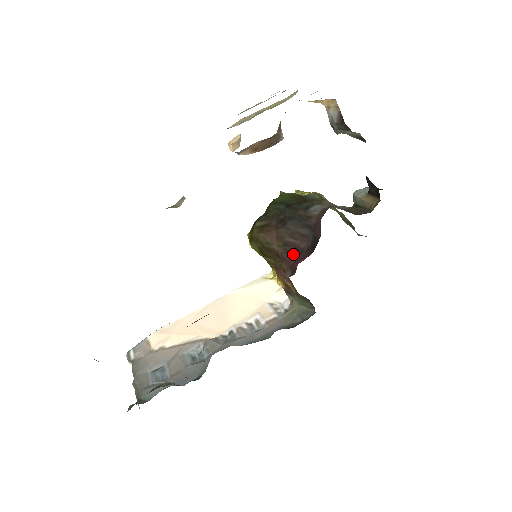
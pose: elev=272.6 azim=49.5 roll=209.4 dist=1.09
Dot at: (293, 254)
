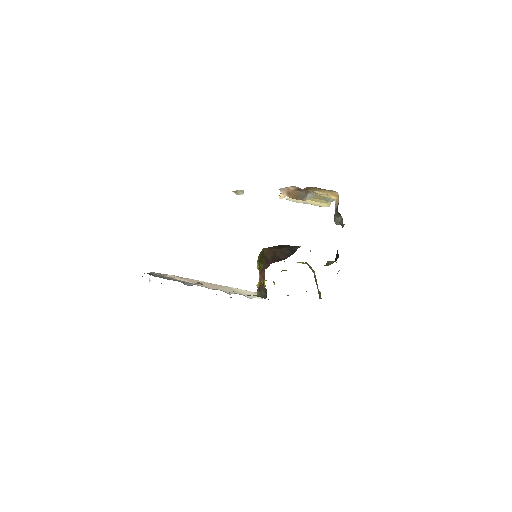
Dot at: (275, 260)
